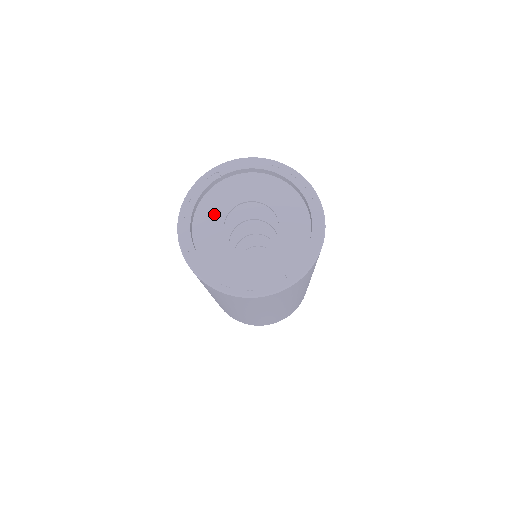
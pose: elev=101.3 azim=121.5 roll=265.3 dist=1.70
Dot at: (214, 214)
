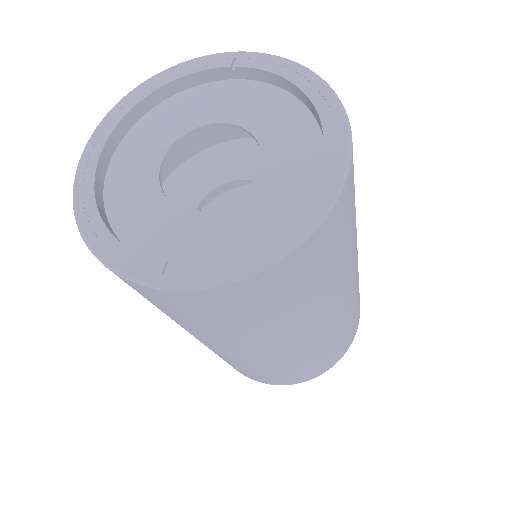
Dot at: (183, 116)
